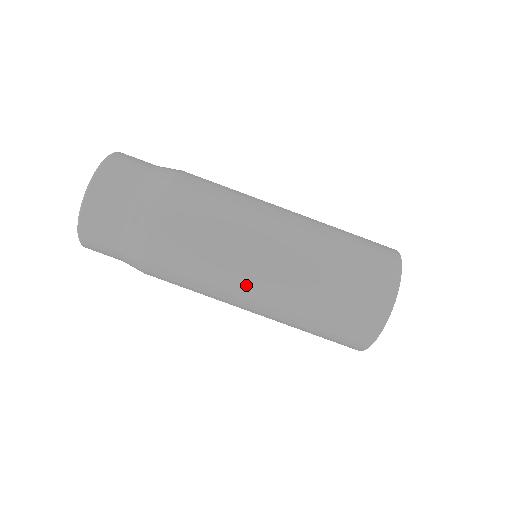
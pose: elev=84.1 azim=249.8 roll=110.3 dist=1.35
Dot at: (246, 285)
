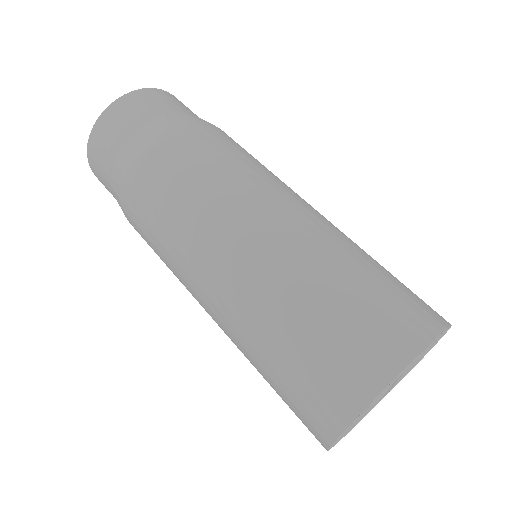
Dot at: (197, 280)
